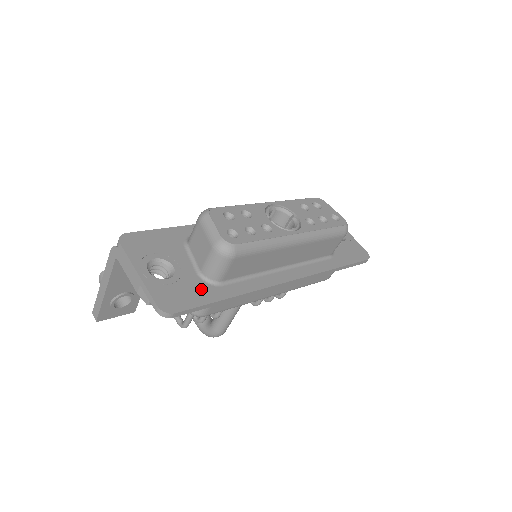
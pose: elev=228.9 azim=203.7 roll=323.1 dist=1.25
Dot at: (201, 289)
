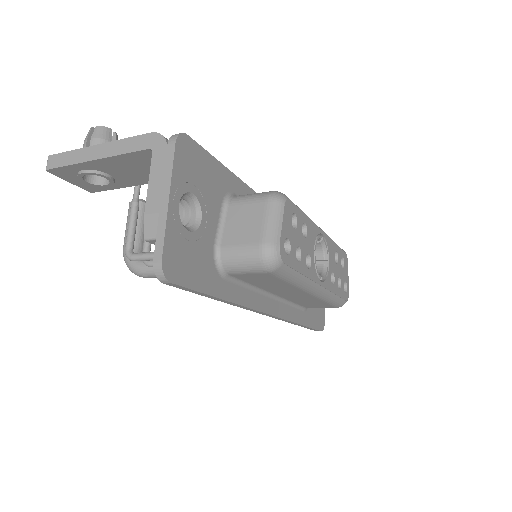
Dot at: (207, 269)
